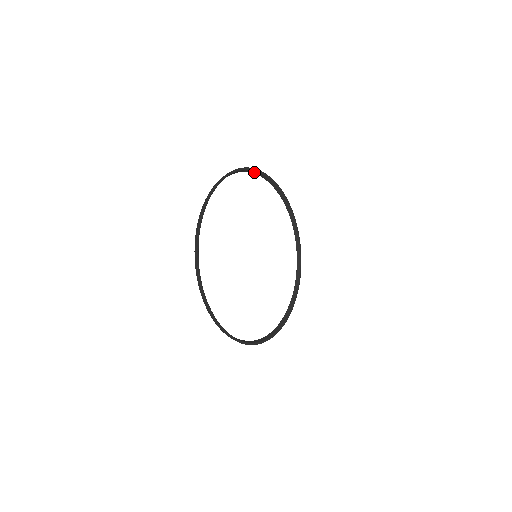
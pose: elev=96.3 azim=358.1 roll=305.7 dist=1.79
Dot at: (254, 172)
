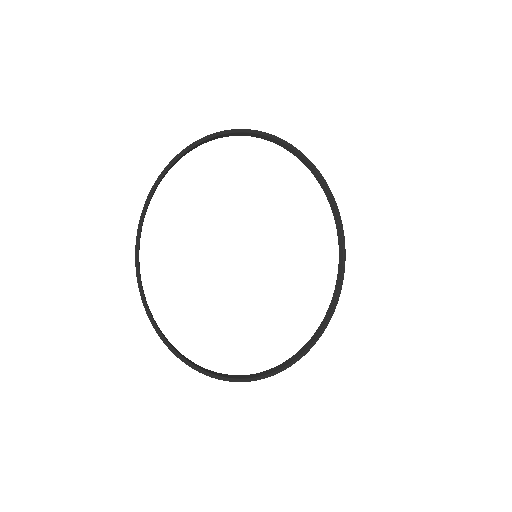
Dot at: (306, 163)
